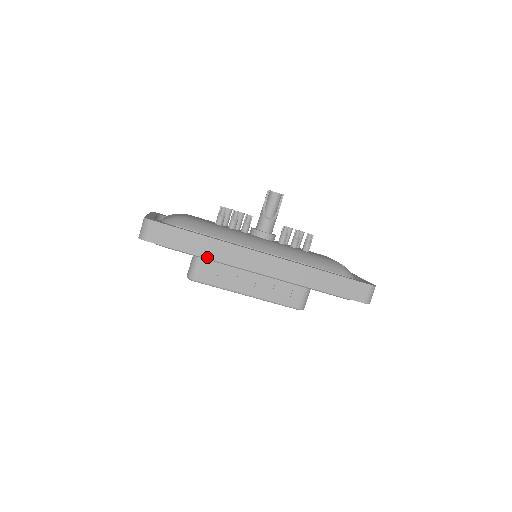
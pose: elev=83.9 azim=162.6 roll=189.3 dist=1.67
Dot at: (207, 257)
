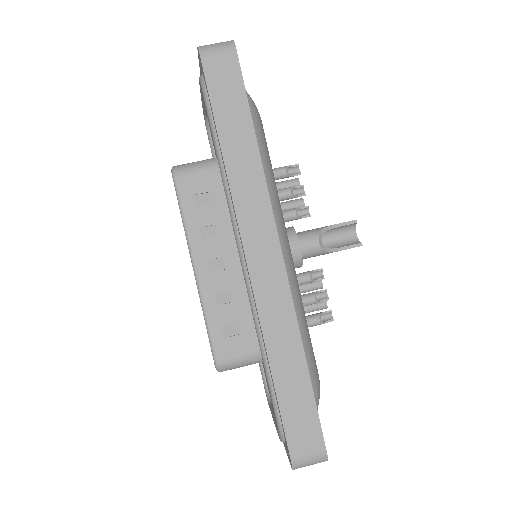
Dot at: (226, 159)
